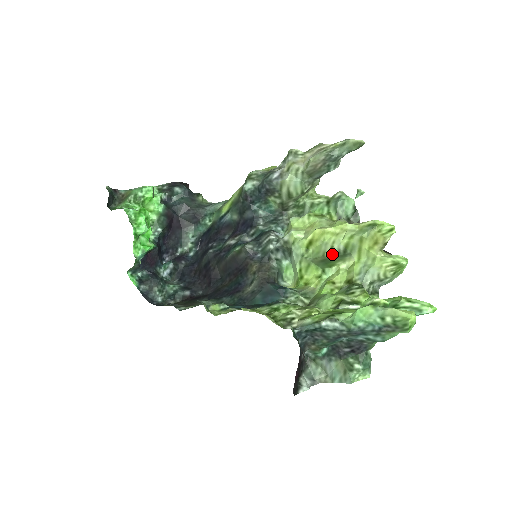
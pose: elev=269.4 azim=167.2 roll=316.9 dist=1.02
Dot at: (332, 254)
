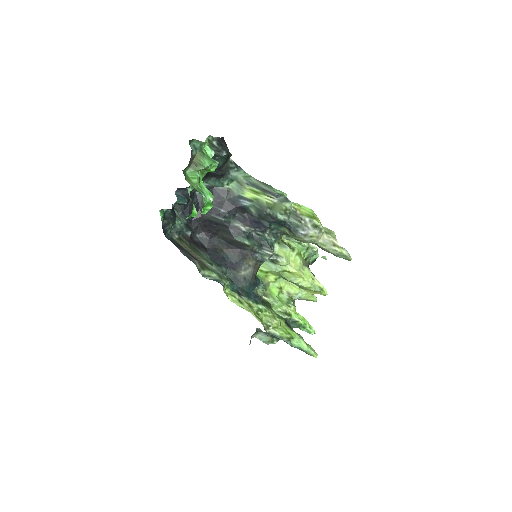
Dot at: (294, 283)
